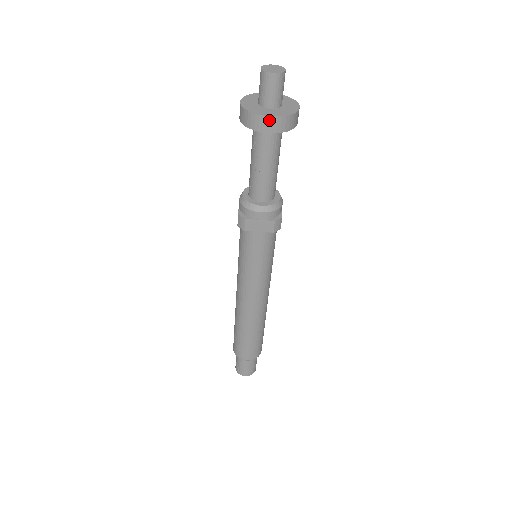
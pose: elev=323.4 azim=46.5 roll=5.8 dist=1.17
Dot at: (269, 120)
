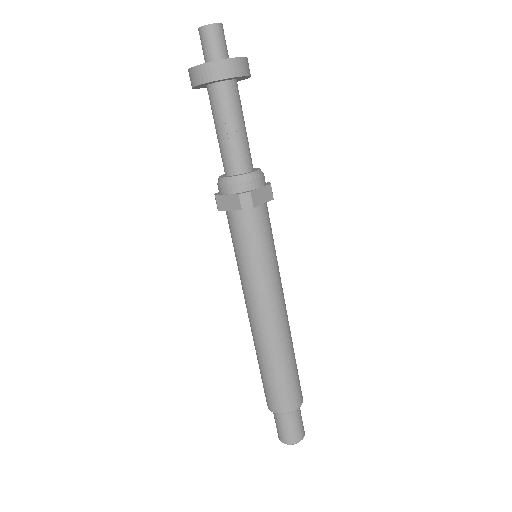
Dot at: (240, 62)
